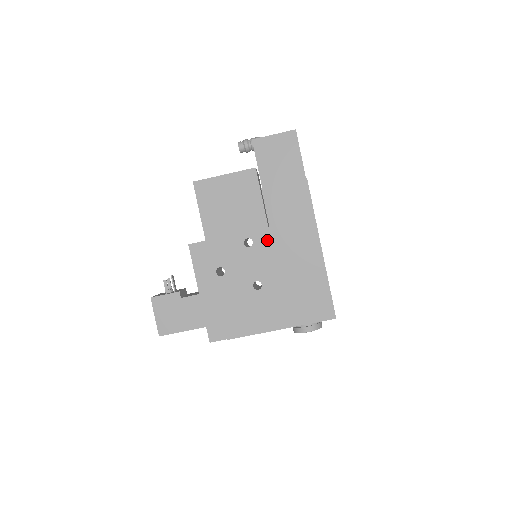
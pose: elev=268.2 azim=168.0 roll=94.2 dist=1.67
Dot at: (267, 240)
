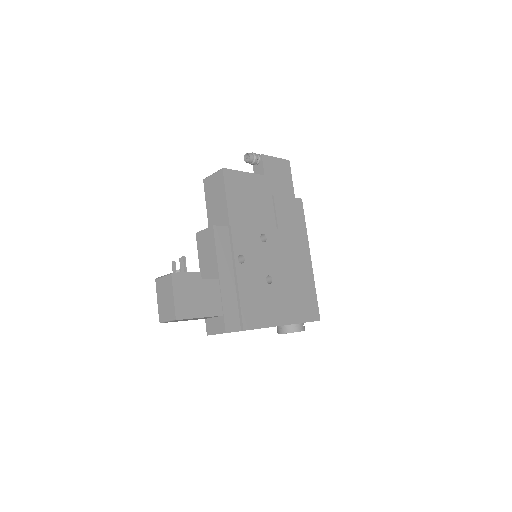
Dot at: (277, 240)
